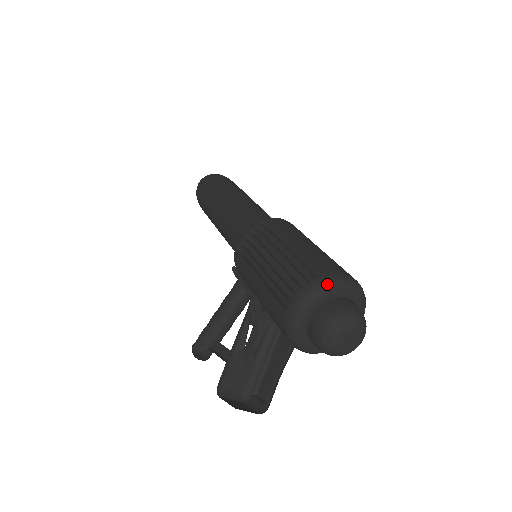
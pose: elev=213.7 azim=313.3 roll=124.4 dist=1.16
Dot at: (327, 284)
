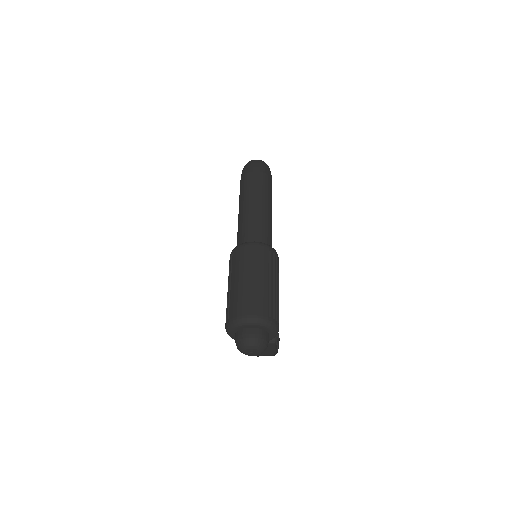
Dot at: (230, 326)
